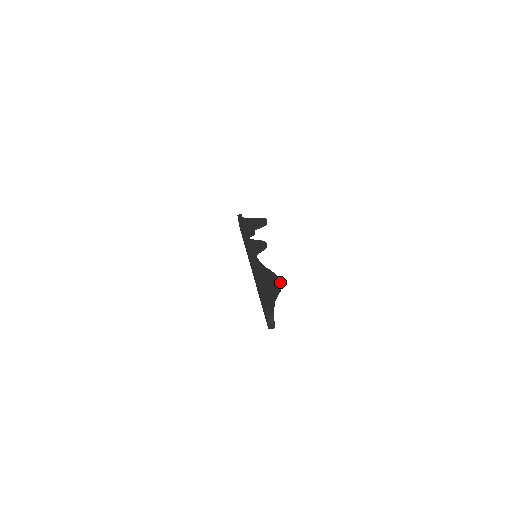
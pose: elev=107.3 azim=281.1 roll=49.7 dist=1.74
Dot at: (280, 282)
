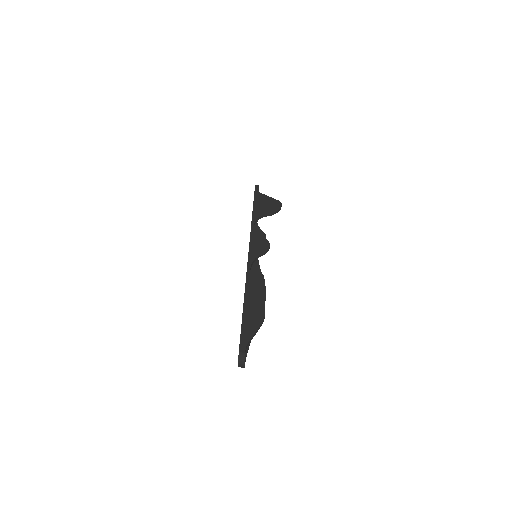
Dot at: (264, 314)
